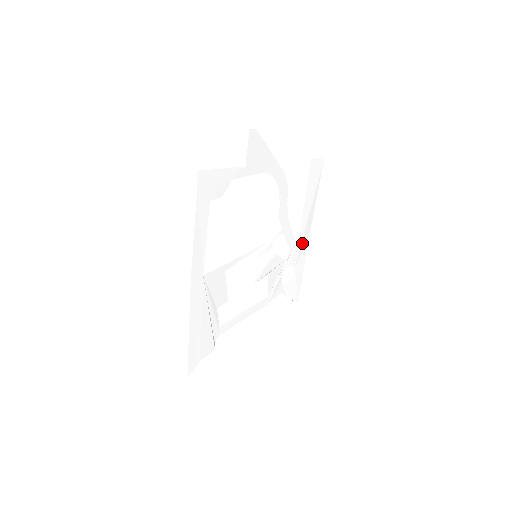
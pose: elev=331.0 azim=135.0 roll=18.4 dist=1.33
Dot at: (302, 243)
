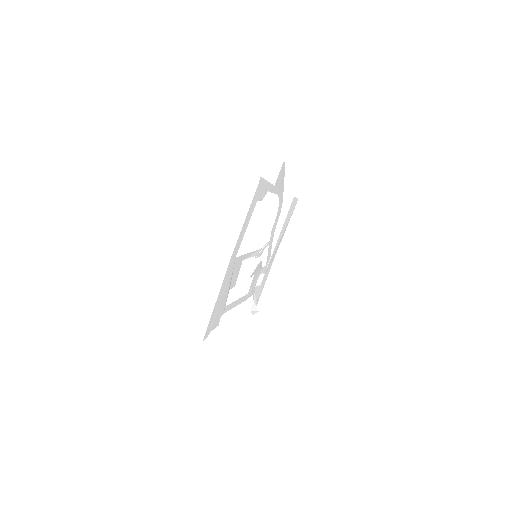
Dot at: (272, 258)
